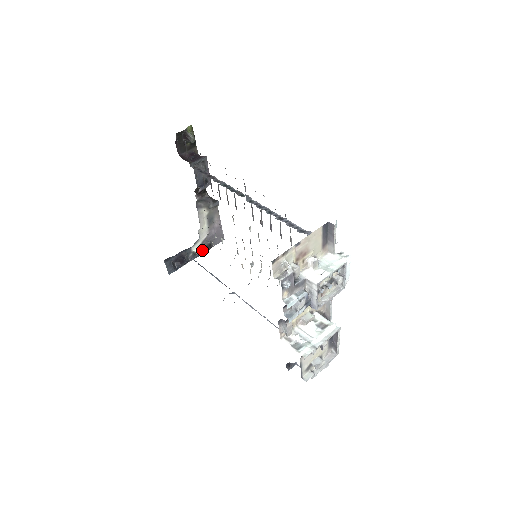
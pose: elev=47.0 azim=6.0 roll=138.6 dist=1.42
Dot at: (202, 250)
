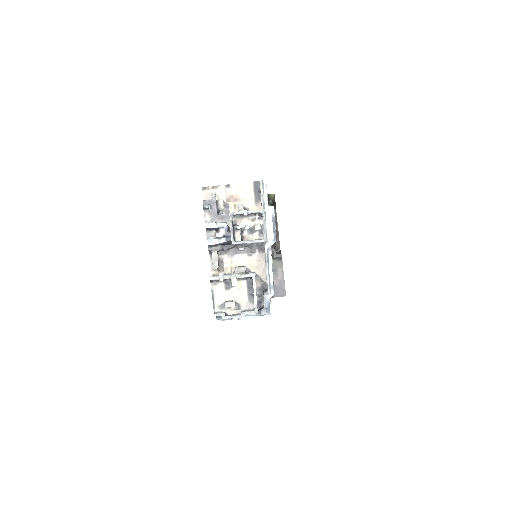
Dot at: occluded
